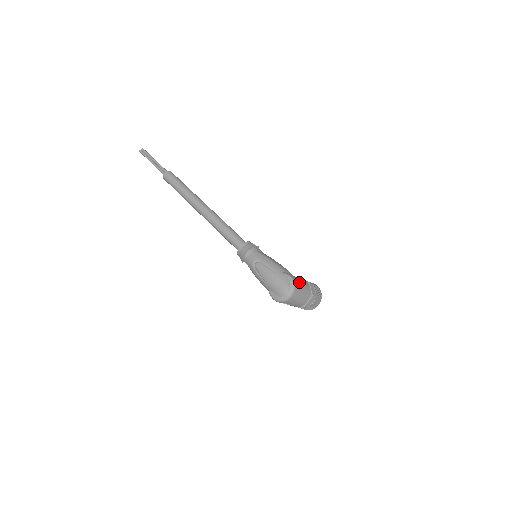
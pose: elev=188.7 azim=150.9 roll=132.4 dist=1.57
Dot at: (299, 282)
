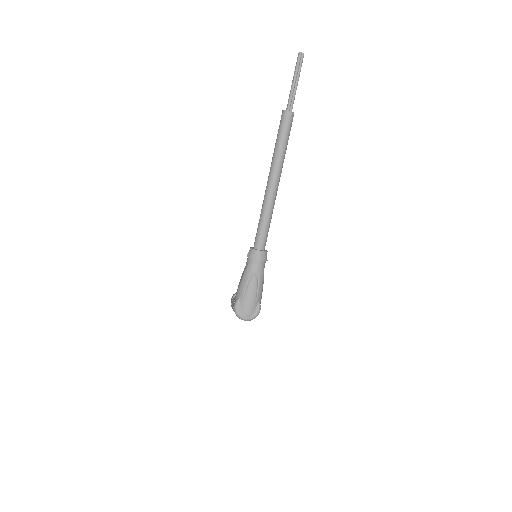
Dot at: occluded
